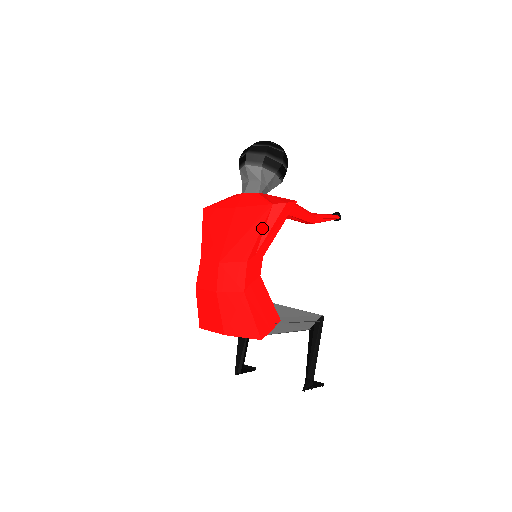
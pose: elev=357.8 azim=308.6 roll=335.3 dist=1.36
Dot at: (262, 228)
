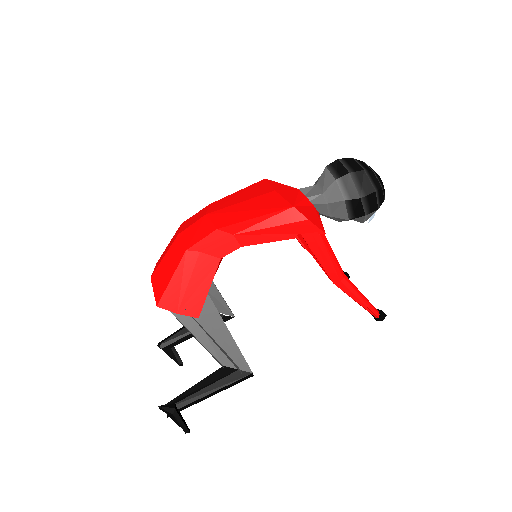
Dot at: (261, 216)
